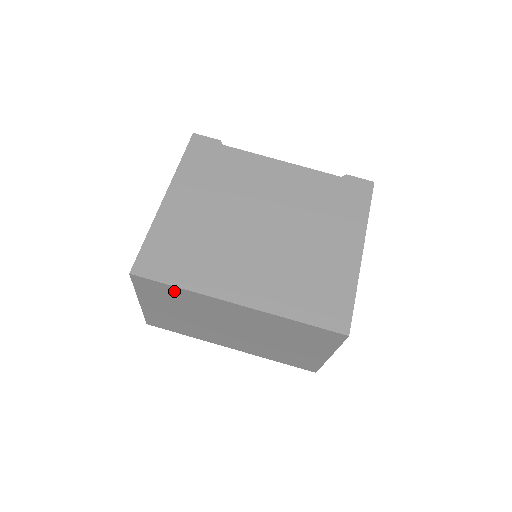
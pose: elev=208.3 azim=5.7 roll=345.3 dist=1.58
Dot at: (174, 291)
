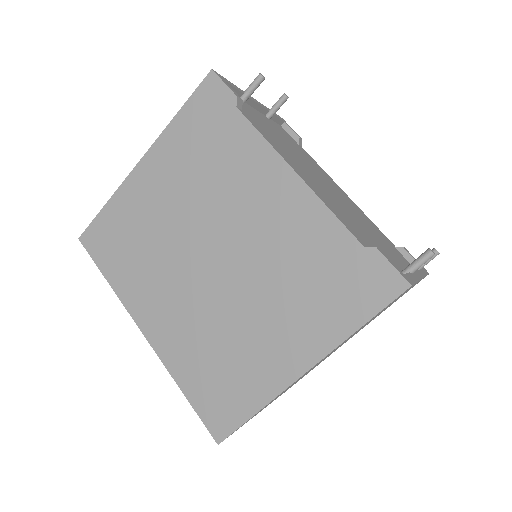
Dot at: occluded
